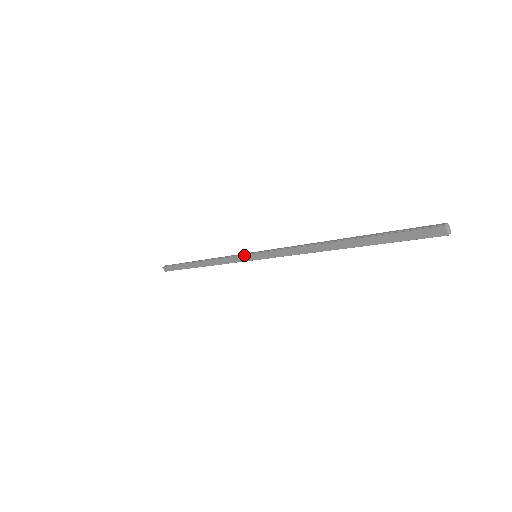
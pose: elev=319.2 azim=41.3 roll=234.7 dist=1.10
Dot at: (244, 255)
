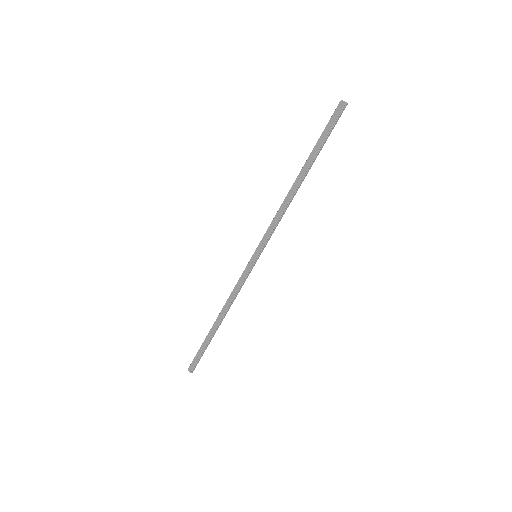
Dot at: (247, 264)
